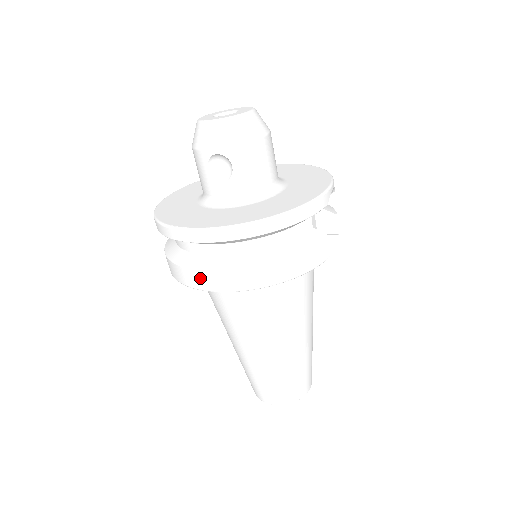
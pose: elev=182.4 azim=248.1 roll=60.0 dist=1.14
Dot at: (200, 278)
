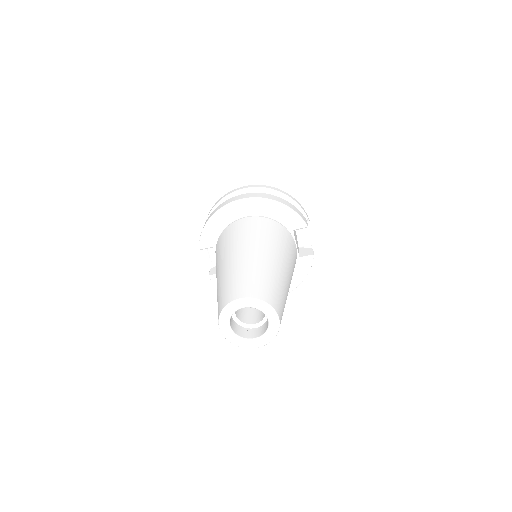
Dot at: (231, 200)
